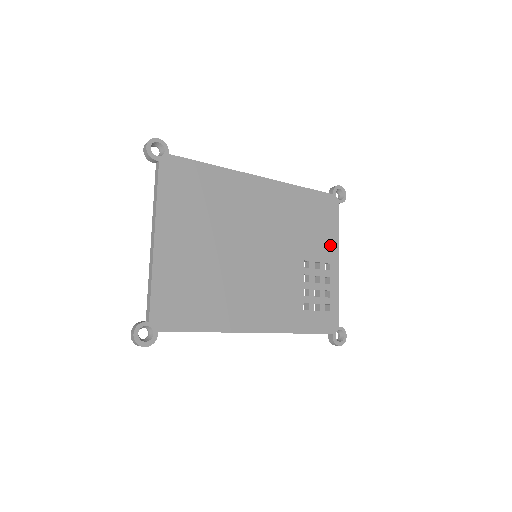
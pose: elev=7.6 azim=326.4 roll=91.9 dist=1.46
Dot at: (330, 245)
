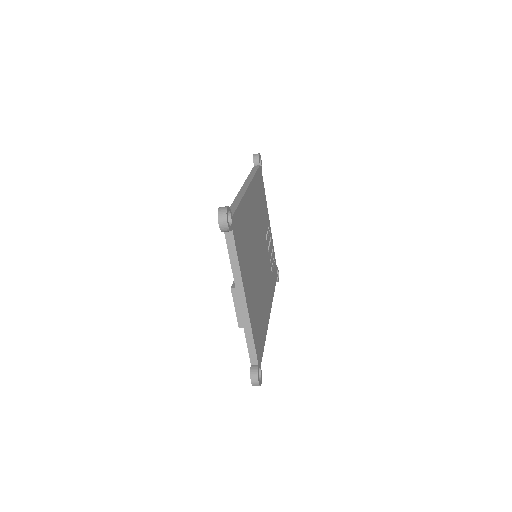
Dot at: (266, 211)
